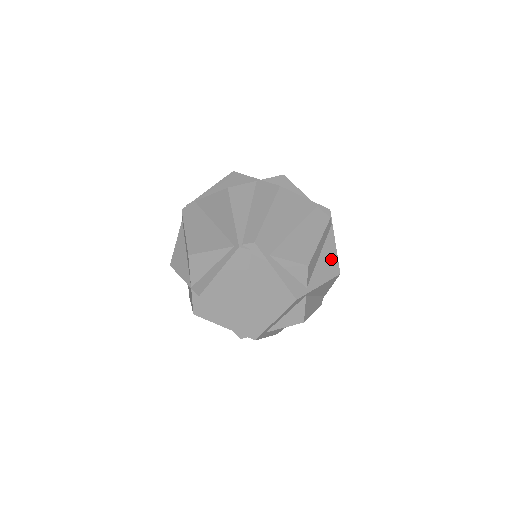
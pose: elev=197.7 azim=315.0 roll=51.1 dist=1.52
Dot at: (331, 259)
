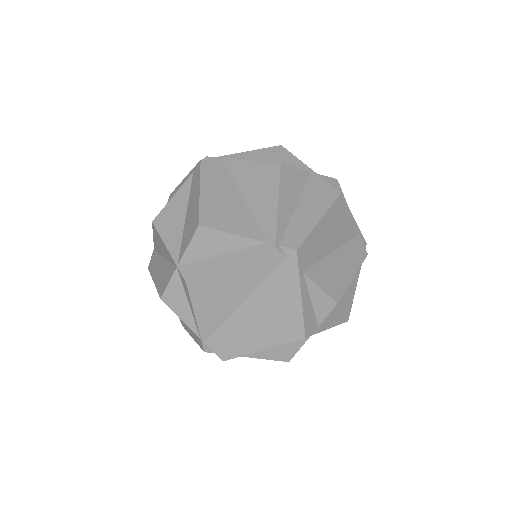
Dot at: (348, 301)
